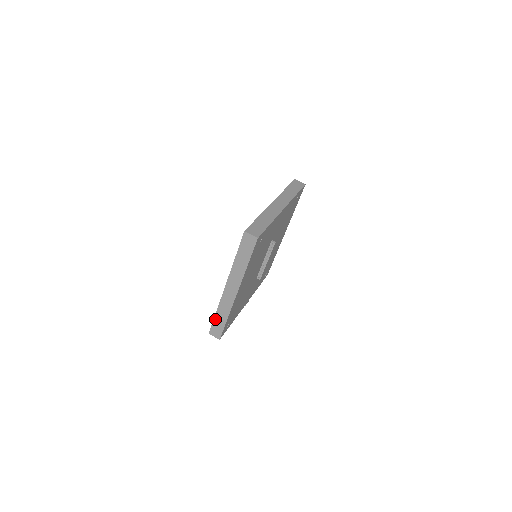
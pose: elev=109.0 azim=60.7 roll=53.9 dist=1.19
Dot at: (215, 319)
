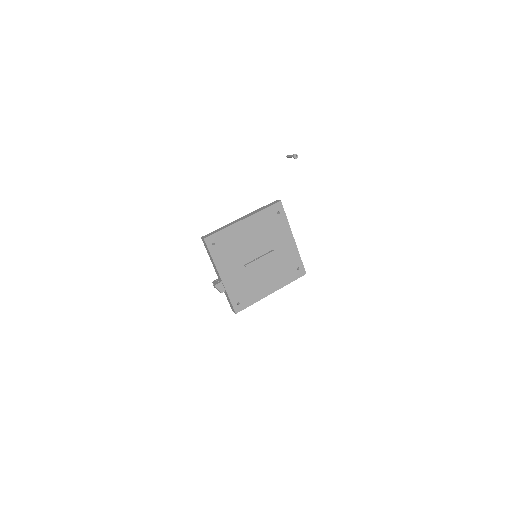
Dot at: (215, 231)
